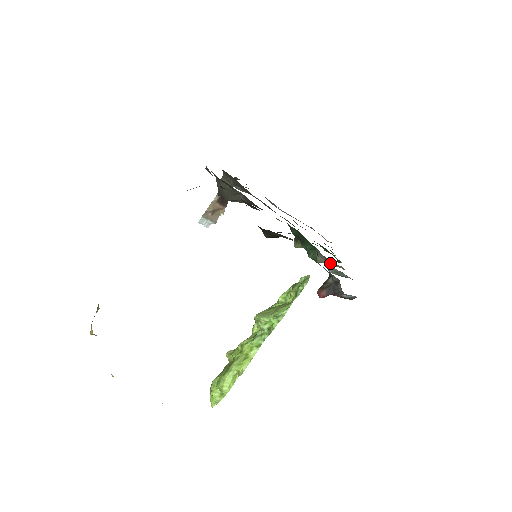
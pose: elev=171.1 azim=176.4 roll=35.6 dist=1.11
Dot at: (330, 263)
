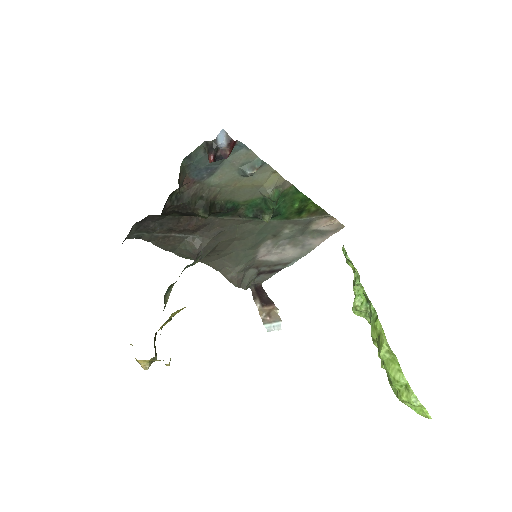
Dot at: (270, 185)
